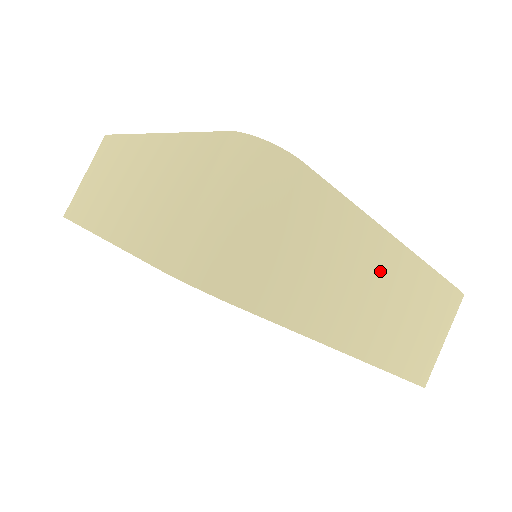
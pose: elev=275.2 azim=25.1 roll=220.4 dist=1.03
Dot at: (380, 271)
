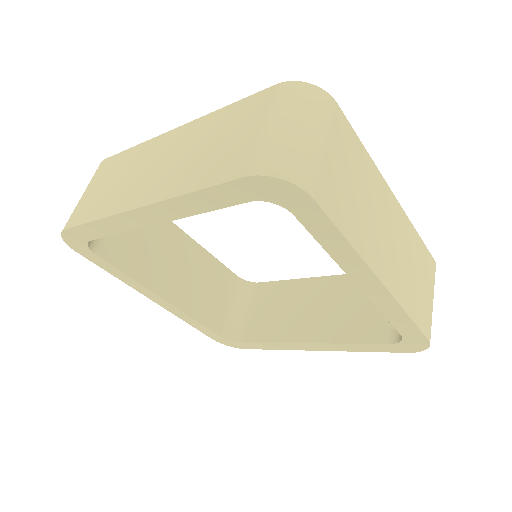
Dot at: (388, 215)
